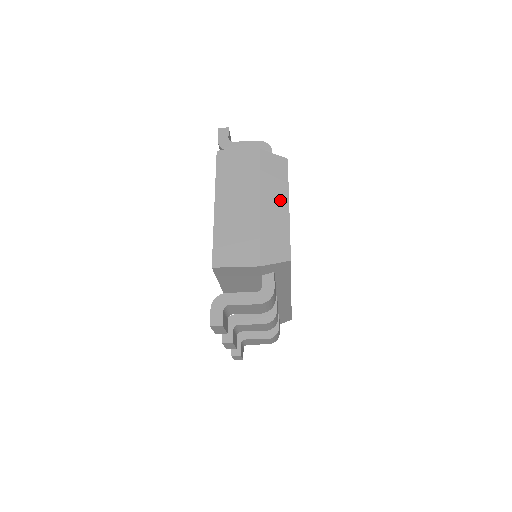
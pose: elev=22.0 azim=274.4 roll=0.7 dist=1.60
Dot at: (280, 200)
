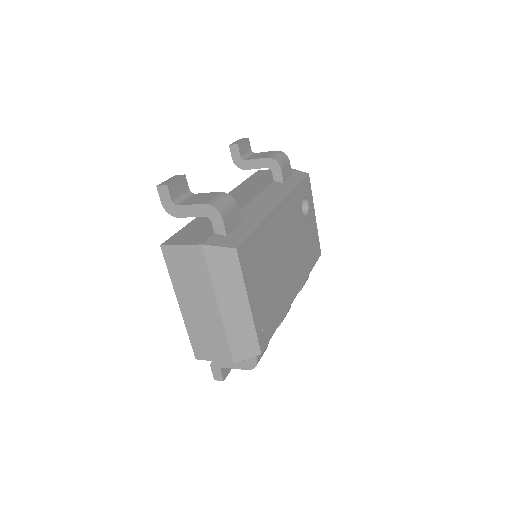
Dot at: (238, 299)
